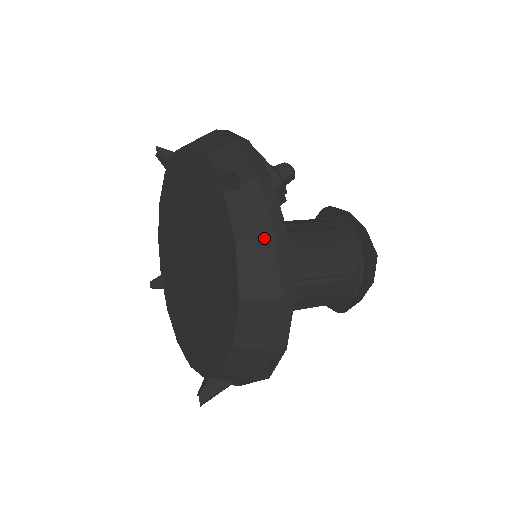
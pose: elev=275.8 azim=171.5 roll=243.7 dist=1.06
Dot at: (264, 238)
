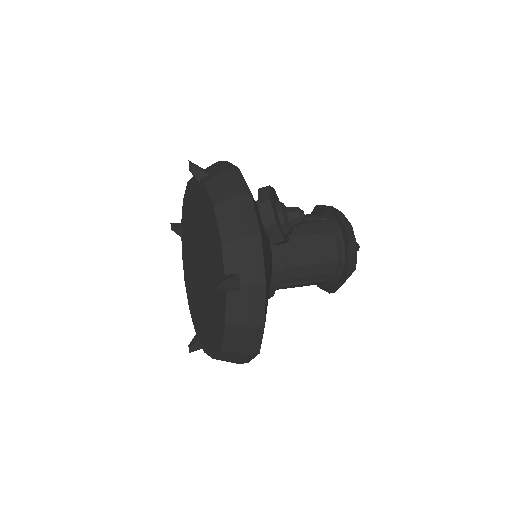
Dot at: (246, 328)
